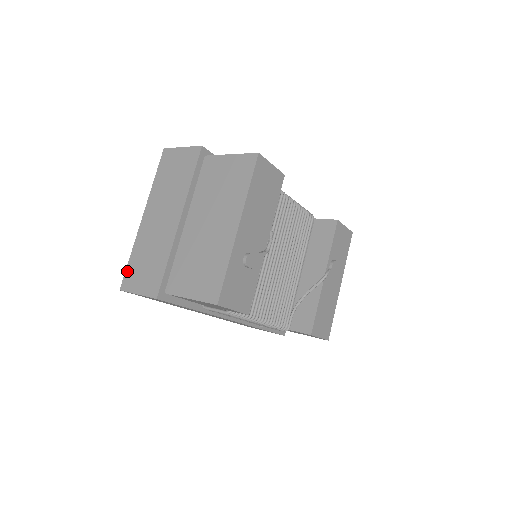
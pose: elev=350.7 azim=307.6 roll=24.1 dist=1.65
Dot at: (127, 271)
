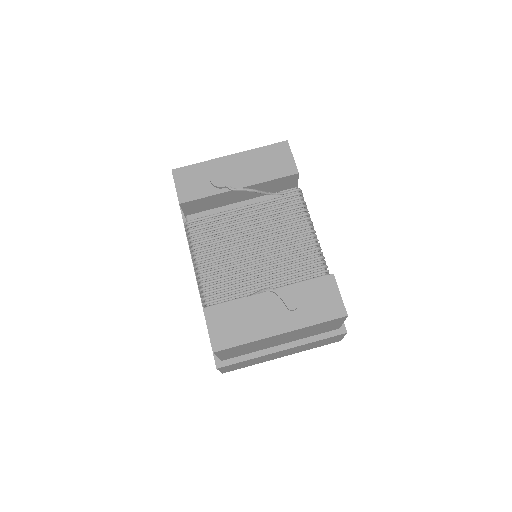
Dot at: occluded
